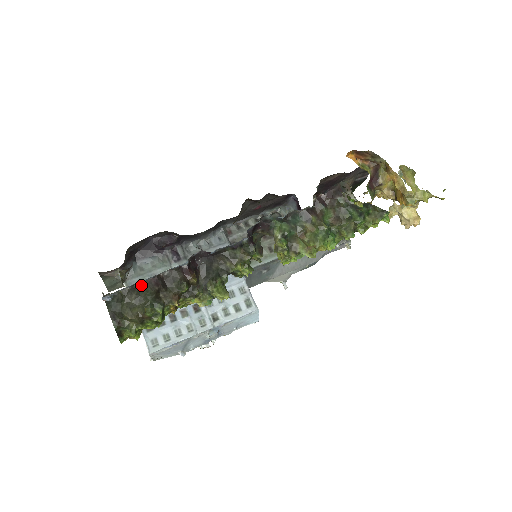
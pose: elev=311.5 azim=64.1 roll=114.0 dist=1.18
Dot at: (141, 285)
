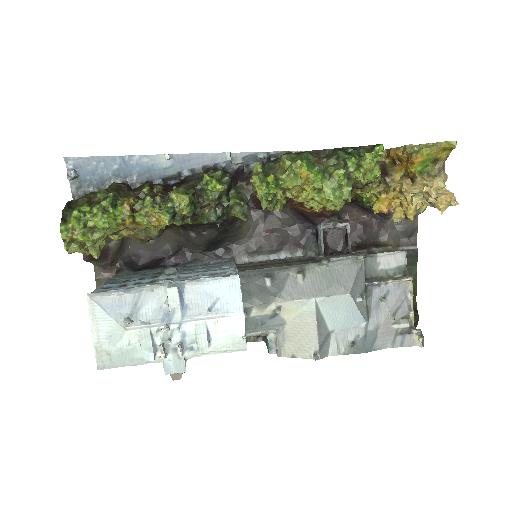
Dot at: occluded
